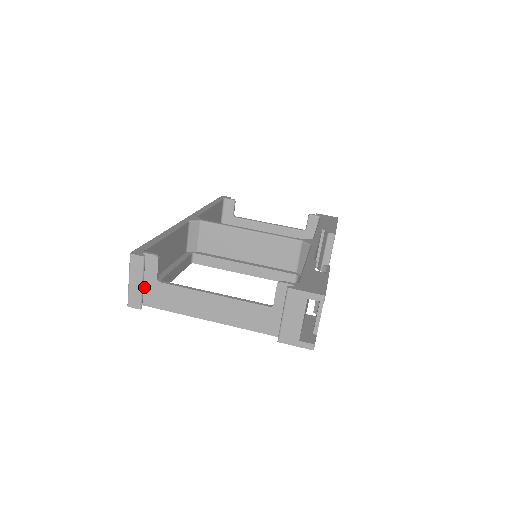
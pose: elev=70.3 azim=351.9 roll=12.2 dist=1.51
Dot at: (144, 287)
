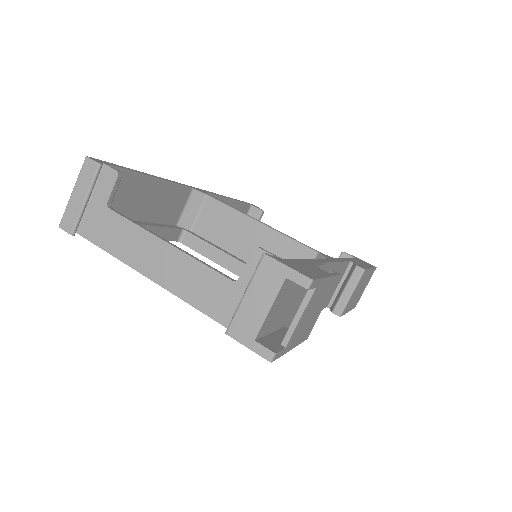
Dot at: (89, 210)
